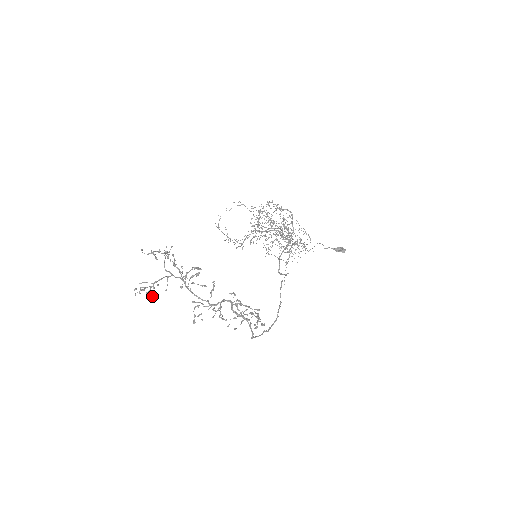
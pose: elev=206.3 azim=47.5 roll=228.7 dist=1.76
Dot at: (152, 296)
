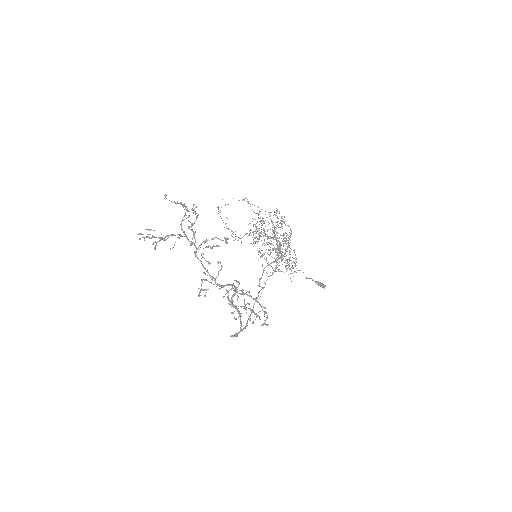
Dot at: (155, 249)
